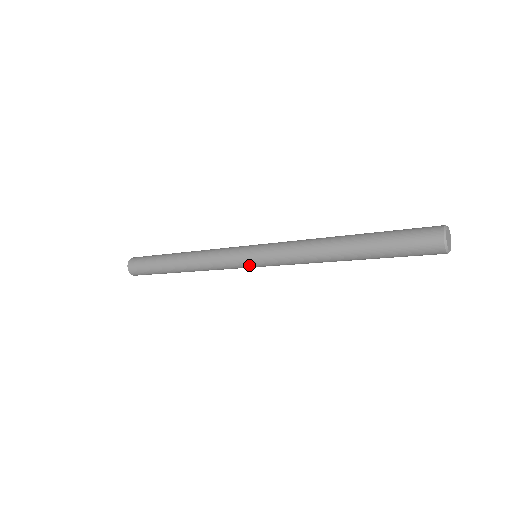
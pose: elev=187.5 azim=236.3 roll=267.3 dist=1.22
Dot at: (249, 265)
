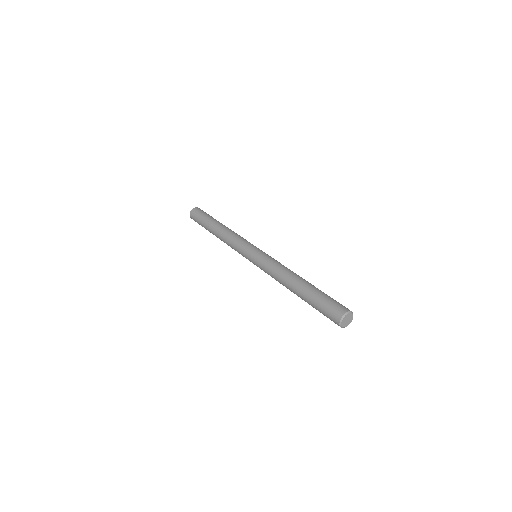
Dot at: (248, 259)
